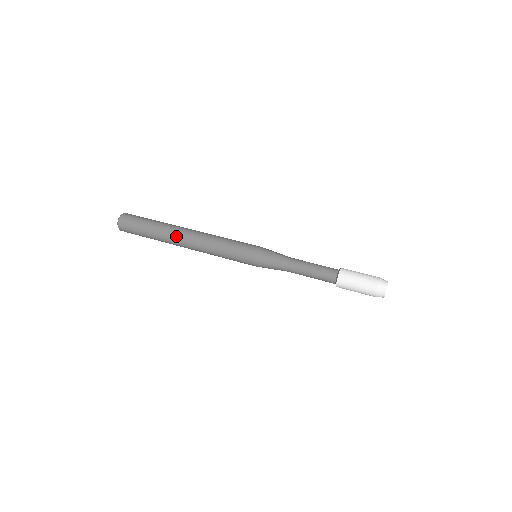
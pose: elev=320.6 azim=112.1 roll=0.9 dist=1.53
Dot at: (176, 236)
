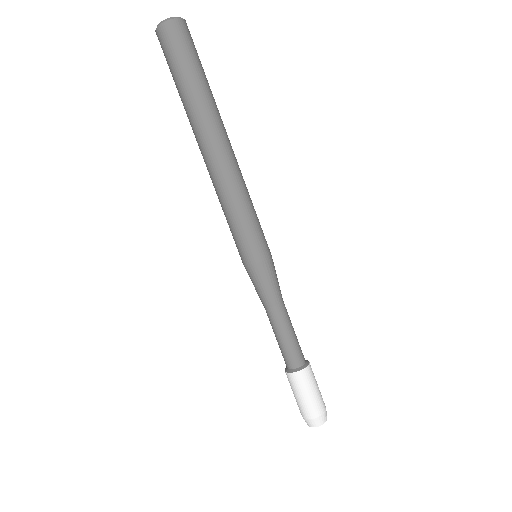
Dot at: (203, 136)
